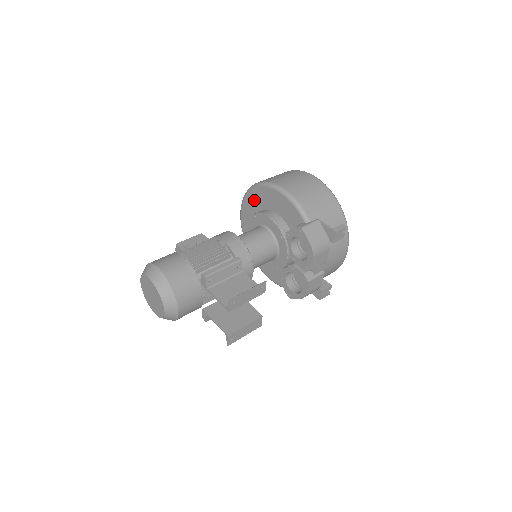
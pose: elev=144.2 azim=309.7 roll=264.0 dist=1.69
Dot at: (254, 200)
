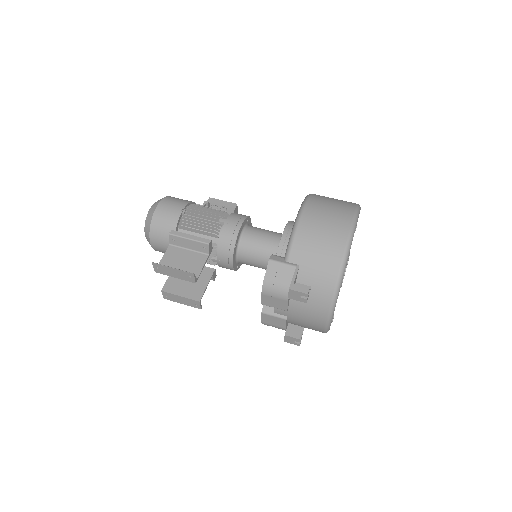
Dot at: occluded
